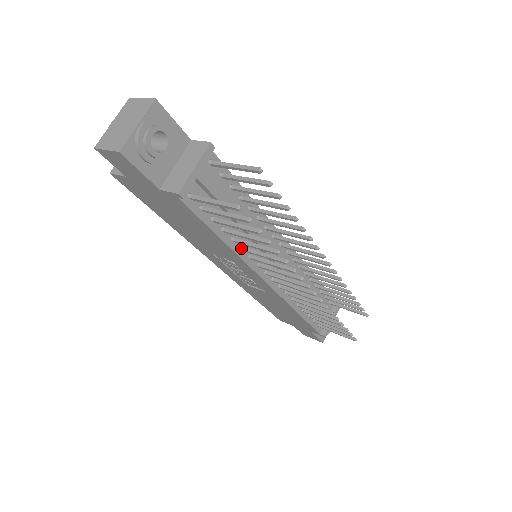
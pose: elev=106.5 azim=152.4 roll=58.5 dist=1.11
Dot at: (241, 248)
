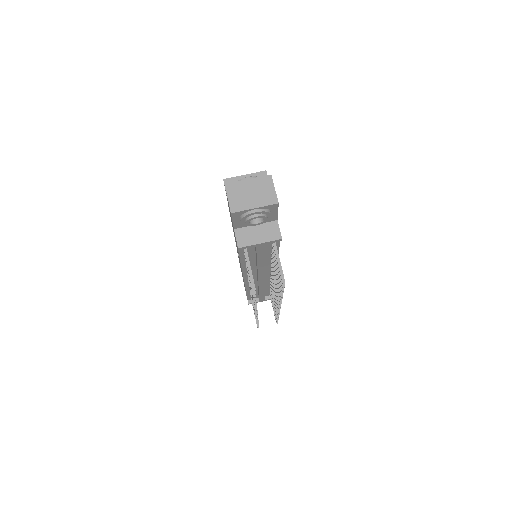
Dot at: occluded
